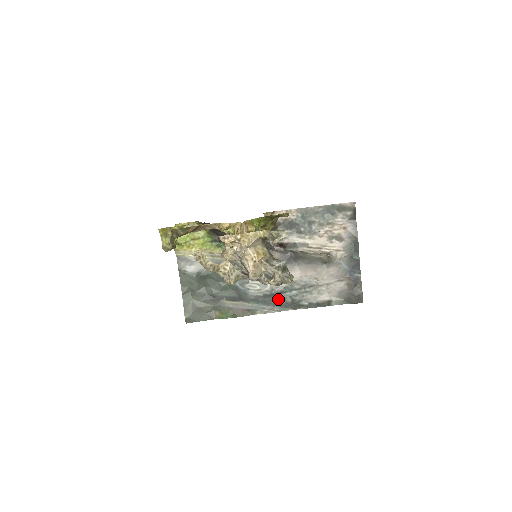
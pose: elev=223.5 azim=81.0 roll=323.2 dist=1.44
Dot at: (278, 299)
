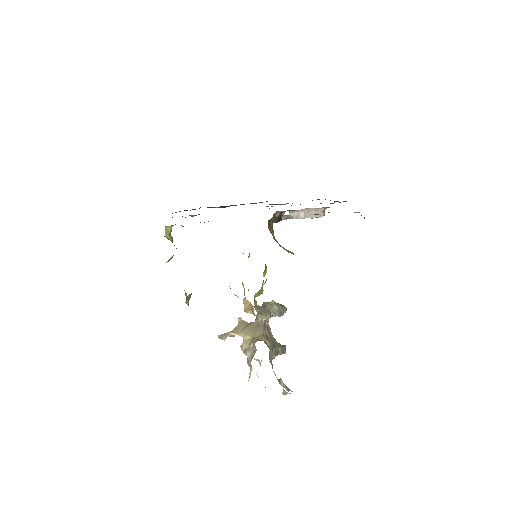
Dot at: occluded
